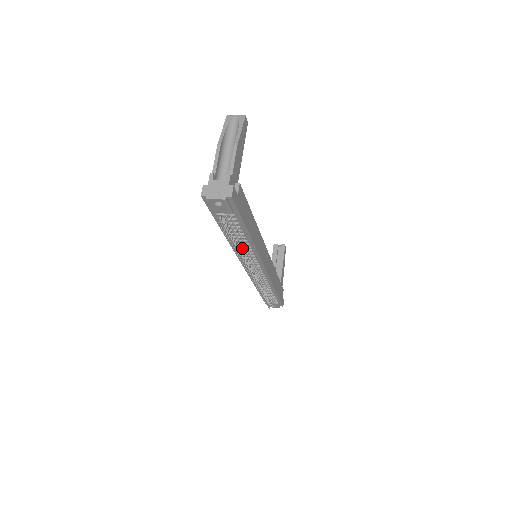
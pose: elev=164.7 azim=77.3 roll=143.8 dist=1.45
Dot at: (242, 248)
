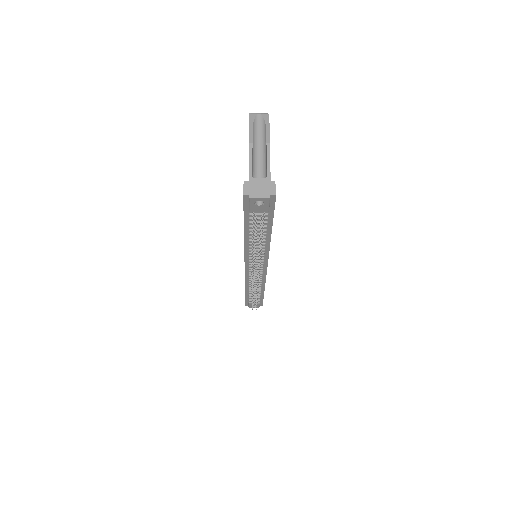
Dot at: occluded
